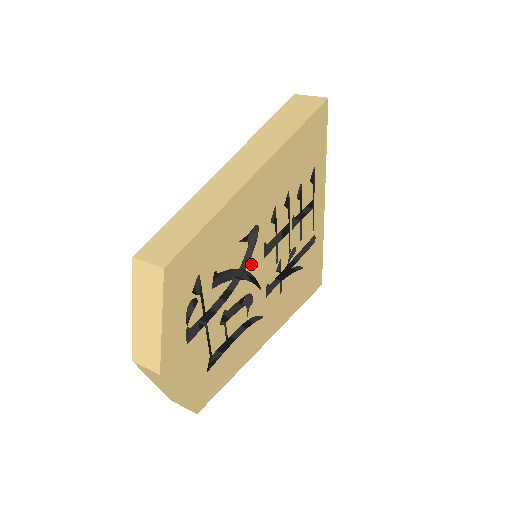
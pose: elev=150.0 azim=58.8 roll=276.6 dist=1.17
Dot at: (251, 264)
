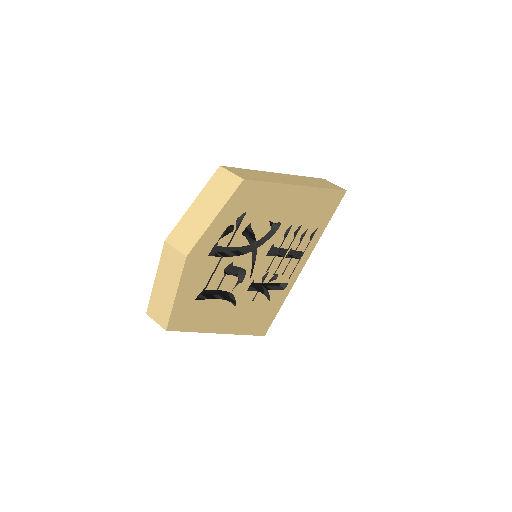
Dot at: (261, 249)
